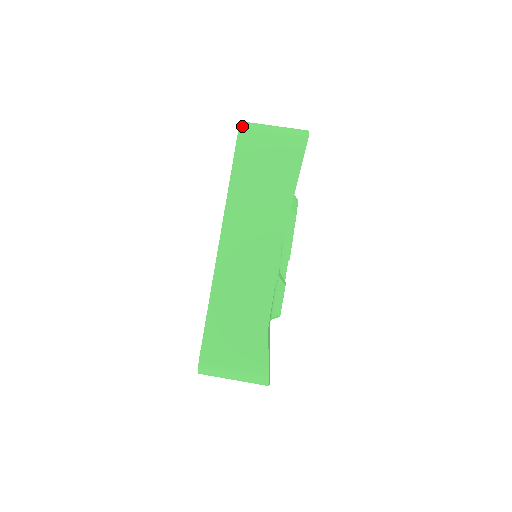
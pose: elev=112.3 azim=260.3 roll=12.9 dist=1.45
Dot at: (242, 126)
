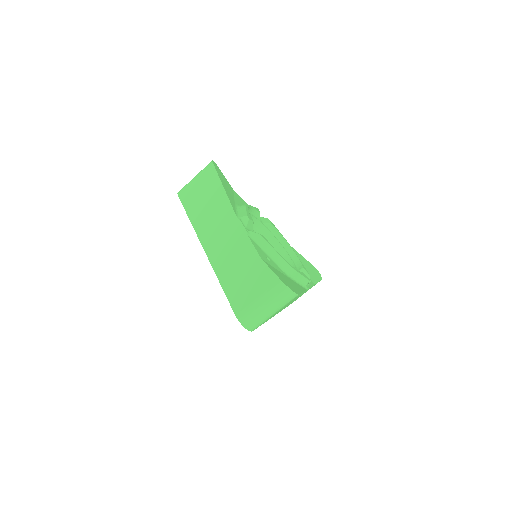
Dot at: (252, 330)
